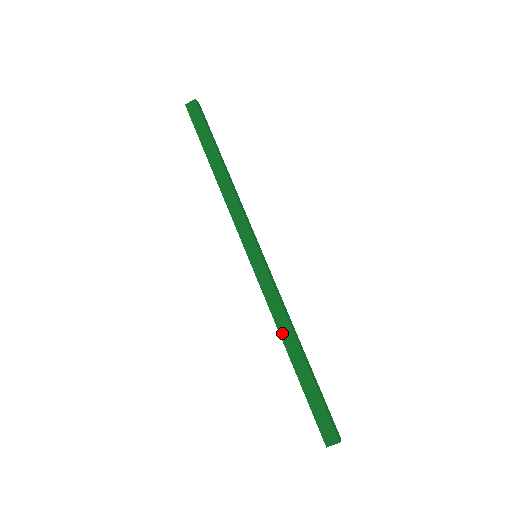
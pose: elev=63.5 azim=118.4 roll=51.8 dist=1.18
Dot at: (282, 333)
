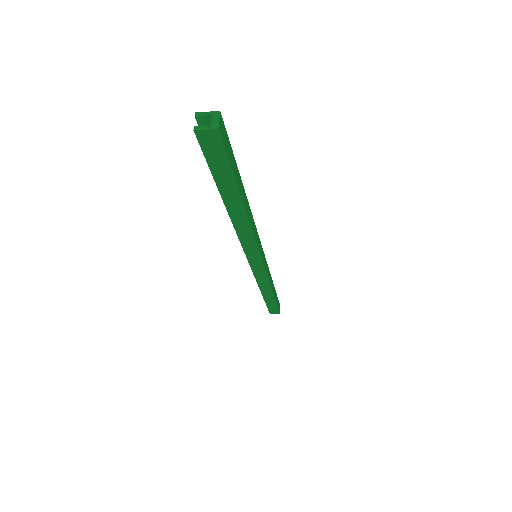
Dot at: (262, 289)
